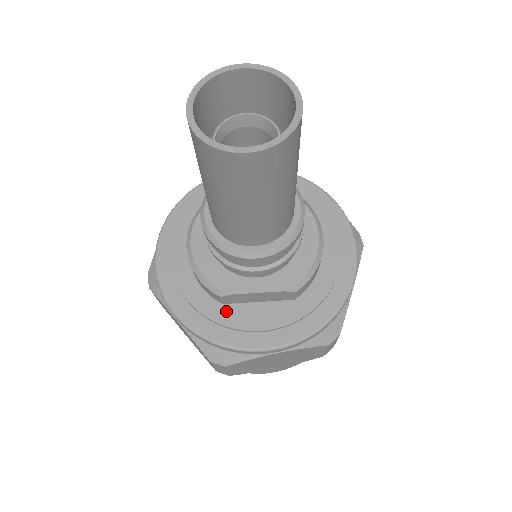
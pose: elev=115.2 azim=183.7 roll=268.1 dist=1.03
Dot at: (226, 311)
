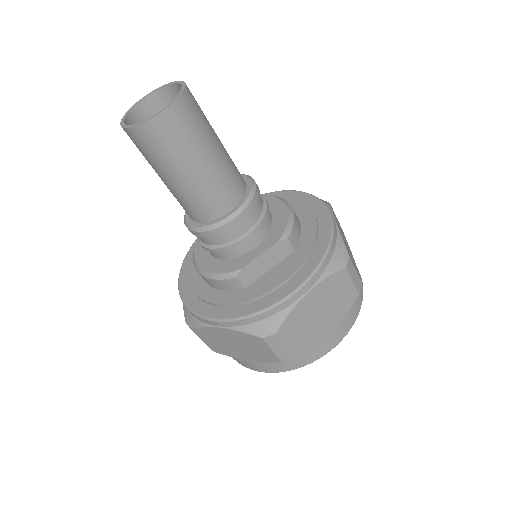
Dot at: (250, 290)
